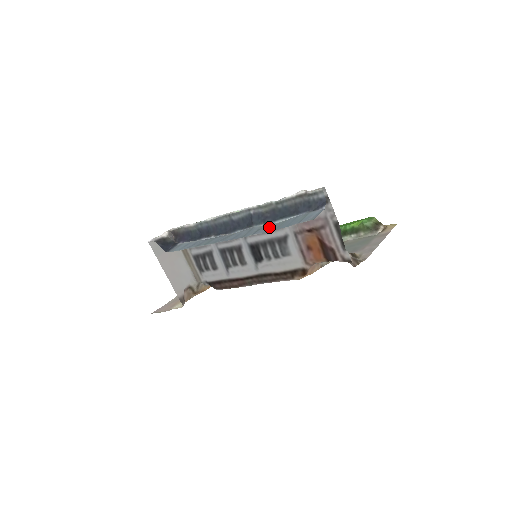
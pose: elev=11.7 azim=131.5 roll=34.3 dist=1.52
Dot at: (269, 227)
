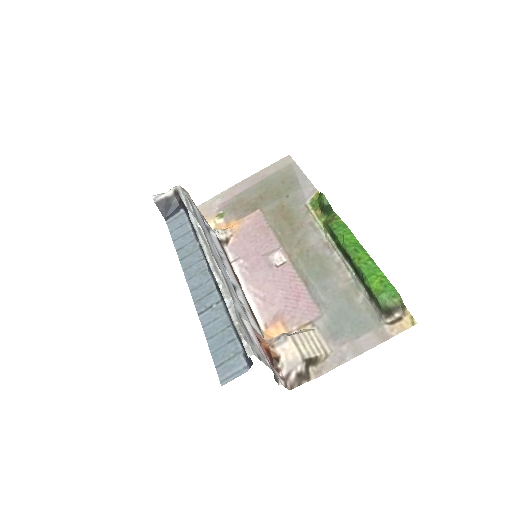
Dot at: (215, 319)
